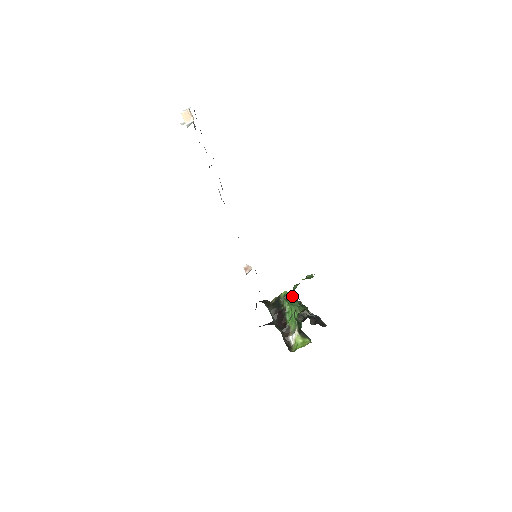
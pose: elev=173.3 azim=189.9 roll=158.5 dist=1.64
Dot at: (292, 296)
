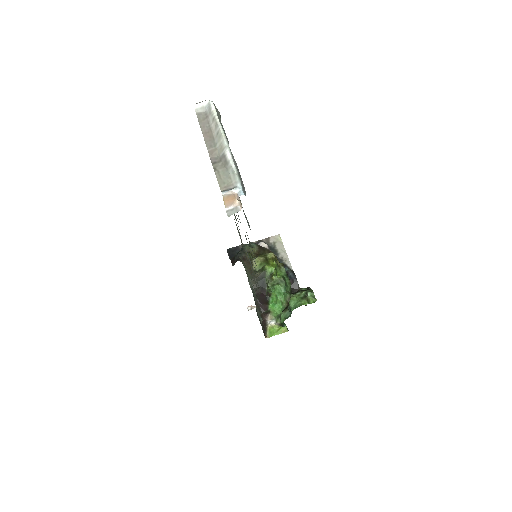
Dot at: (277, 265)
